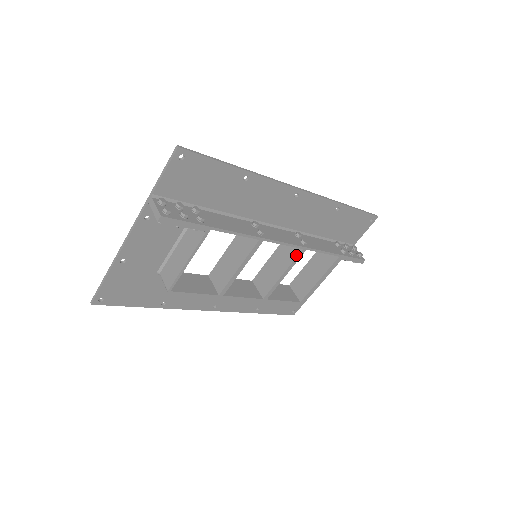
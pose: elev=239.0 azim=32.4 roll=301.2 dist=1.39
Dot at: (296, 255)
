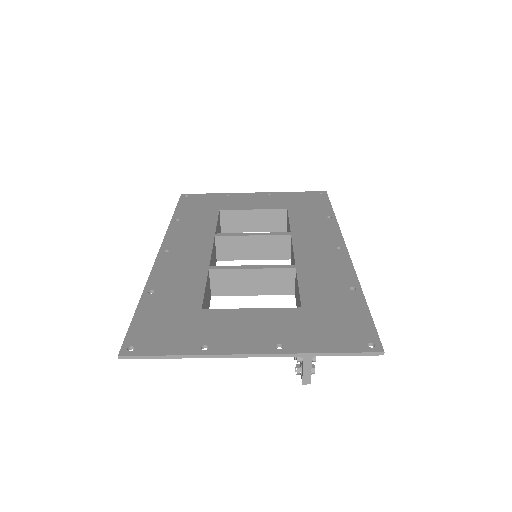
Dot at: (280, 258)
